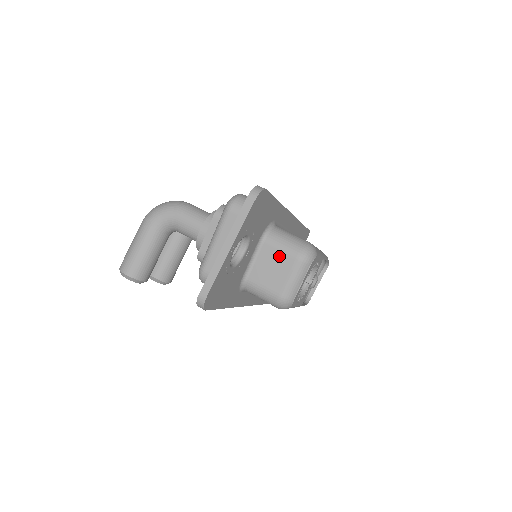
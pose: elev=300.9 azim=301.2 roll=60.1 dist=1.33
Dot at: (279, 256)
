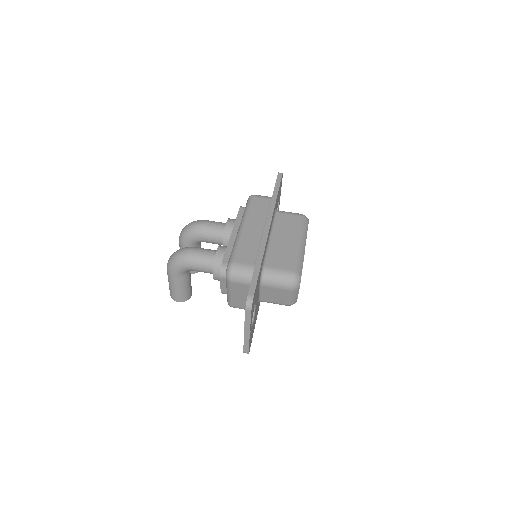
Dot at: (277, 290)
